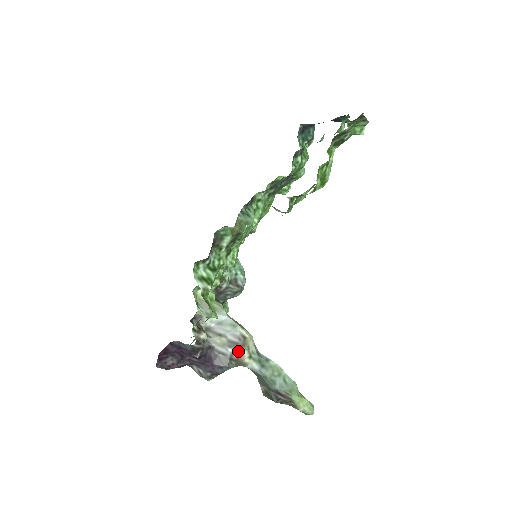
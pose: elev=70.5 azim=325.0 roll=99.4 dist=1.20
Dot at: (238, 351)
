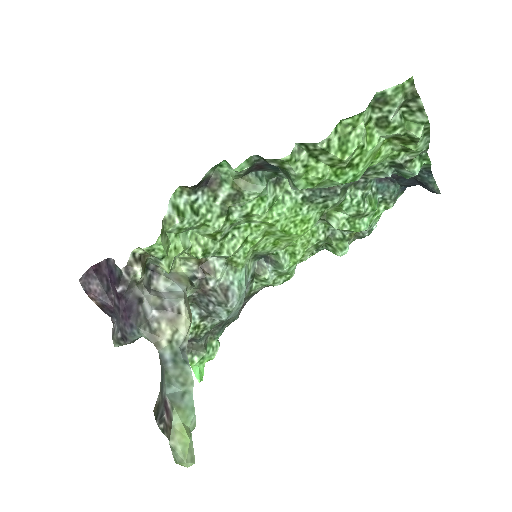
Dot at: (162, 323)
